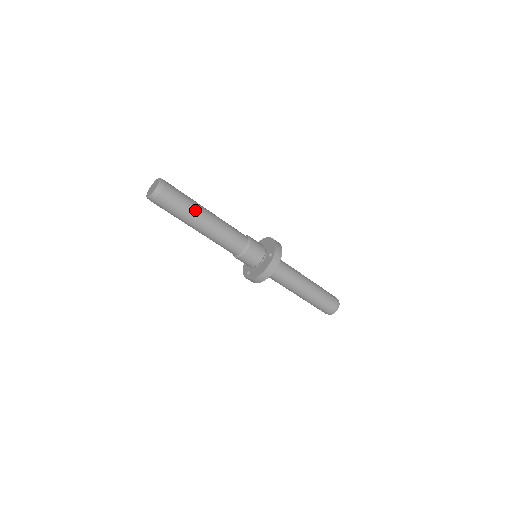
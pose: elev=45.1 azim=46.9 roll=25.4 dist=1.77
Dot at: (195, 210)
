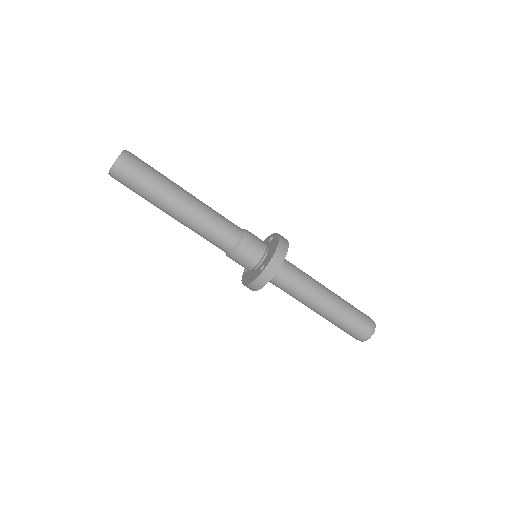
Dot at: (162, 199)
